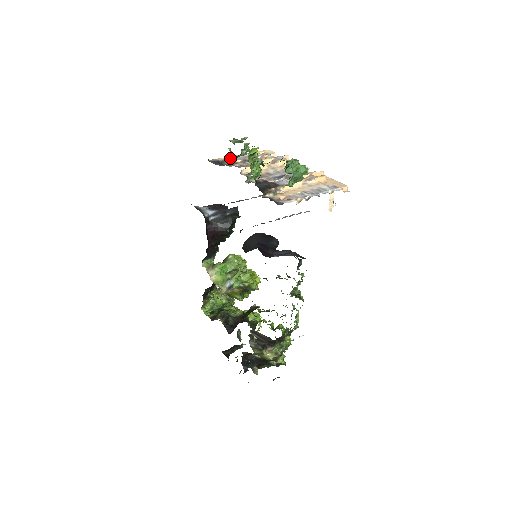
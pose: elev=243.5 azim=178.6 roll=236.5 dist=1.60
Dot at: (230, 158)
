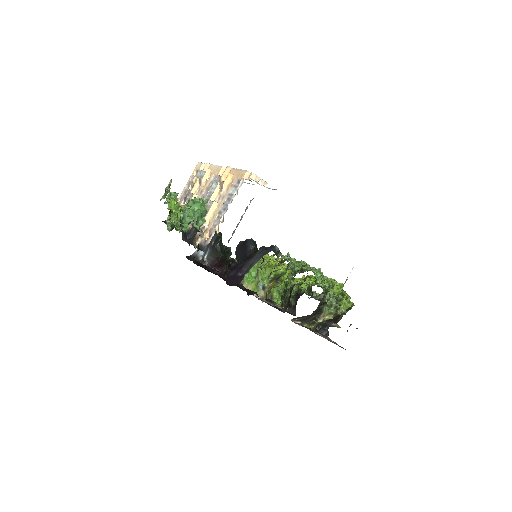
Dot at: occluded
